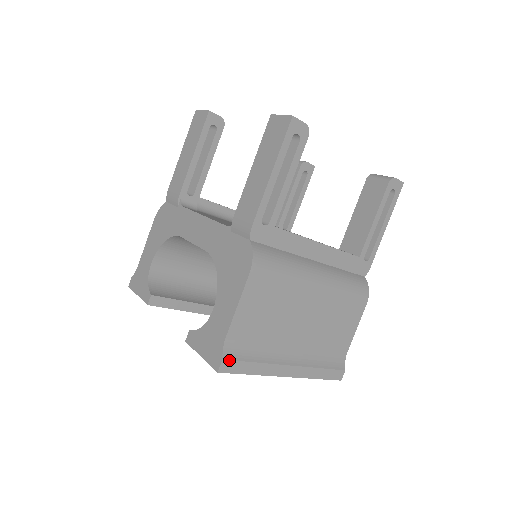
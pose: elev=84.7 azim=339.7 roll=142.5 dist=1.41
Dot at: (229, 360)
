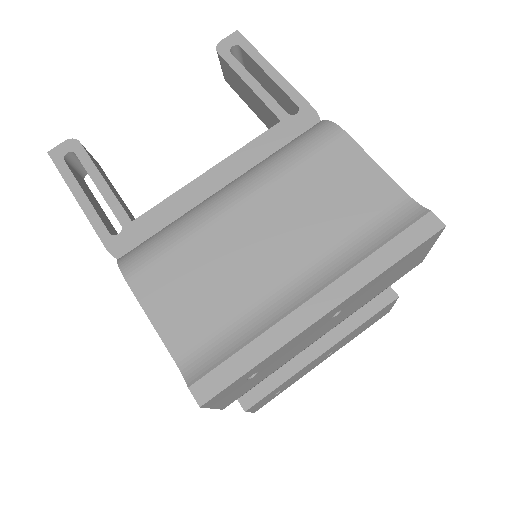
Dot at: (200, 380)
